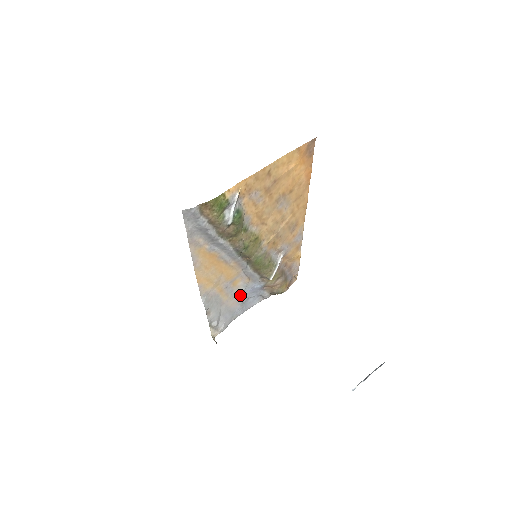
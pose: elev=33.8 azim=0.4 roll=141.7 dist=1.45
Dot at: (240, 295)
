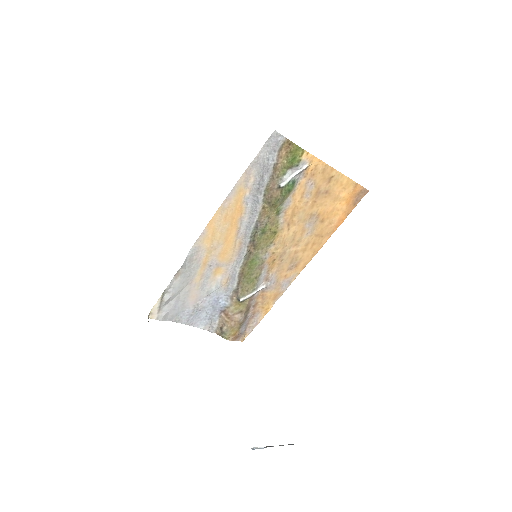
Dot at: (205, 294)
